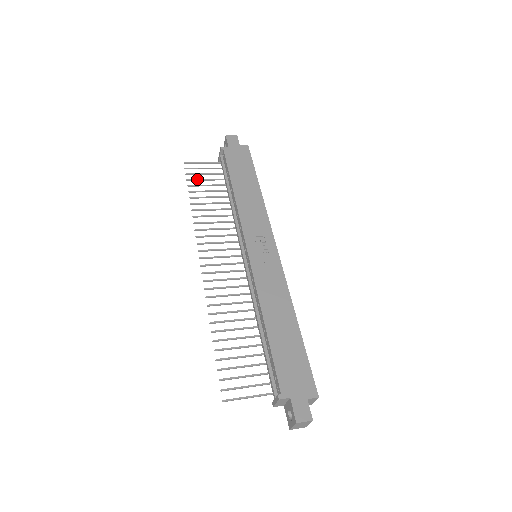
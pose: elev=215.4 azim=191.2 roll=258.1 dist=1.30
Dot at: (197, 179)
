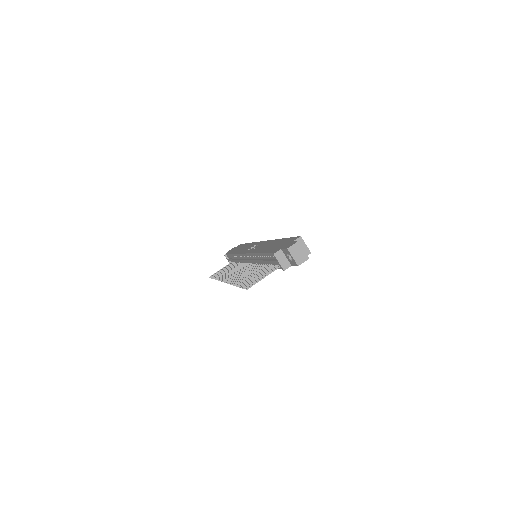
Dot at: occluded
